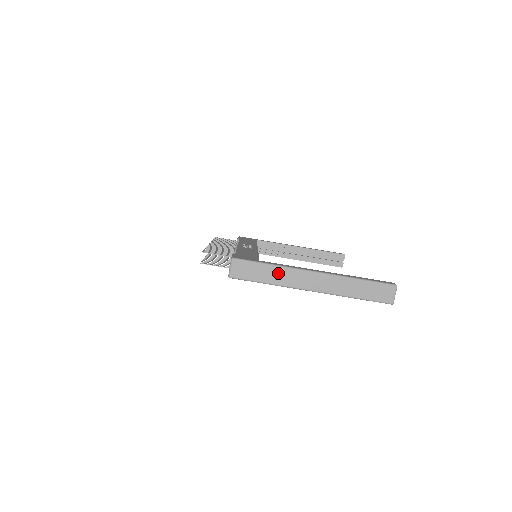
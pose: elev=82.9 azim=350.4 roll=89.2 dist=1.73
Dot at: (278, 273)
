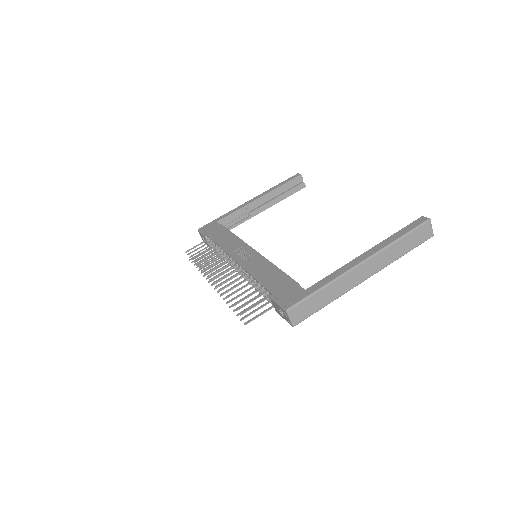
Dot at: (332, 289)
